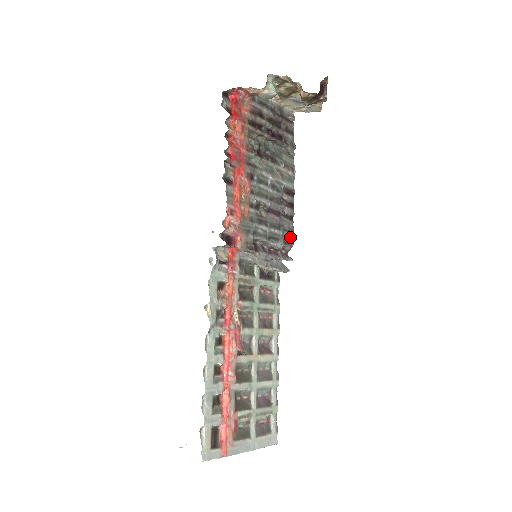
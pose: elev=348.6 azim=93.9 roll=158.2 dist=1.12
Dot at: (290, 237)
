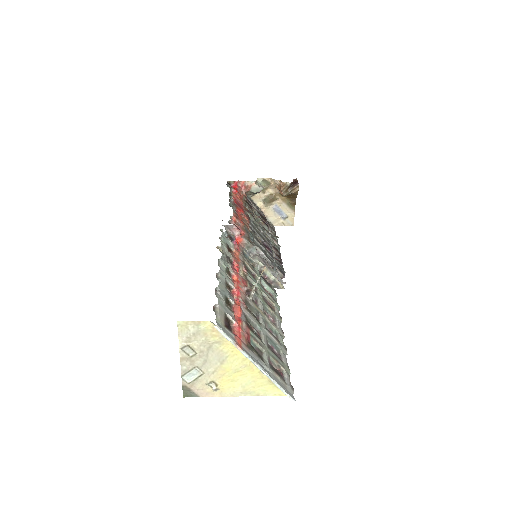
Dot at: (282, 270)
